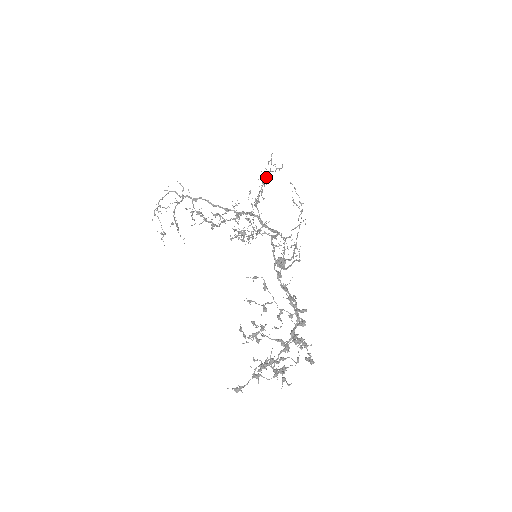
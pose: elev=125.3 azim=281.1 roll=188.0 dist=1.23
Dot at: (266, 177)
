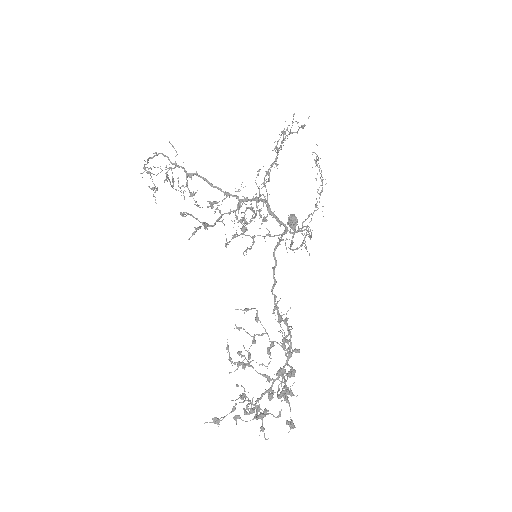
Dot at: (285, 132)
